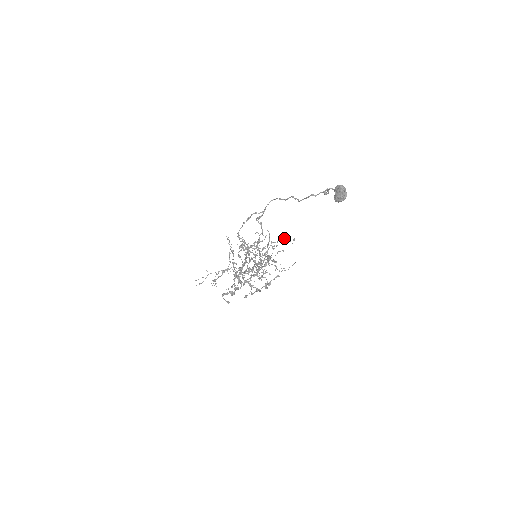
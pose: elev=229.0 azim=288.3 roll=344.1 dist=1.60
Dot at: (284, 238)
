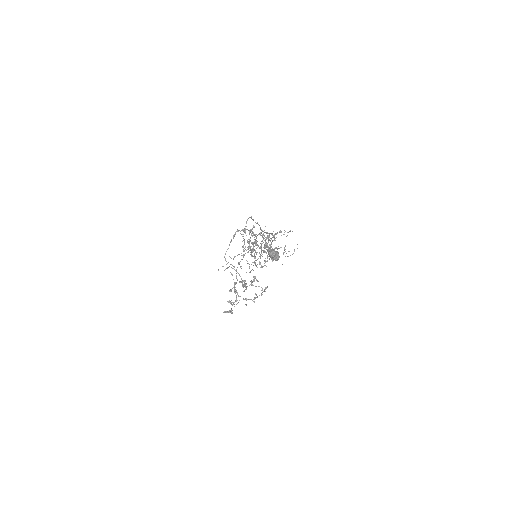
Dot at: occluded
